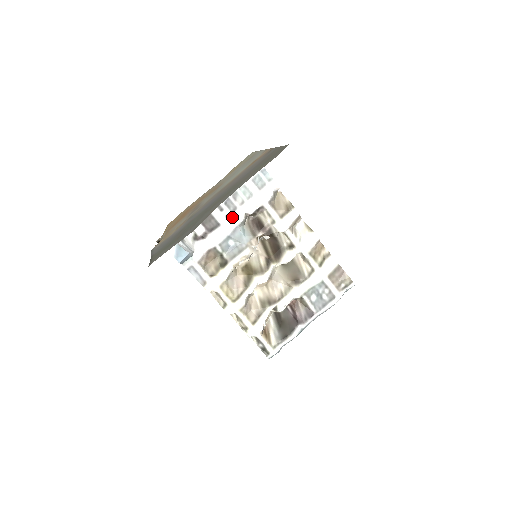
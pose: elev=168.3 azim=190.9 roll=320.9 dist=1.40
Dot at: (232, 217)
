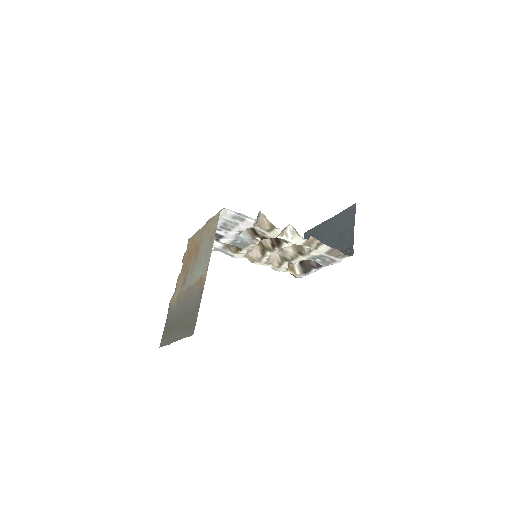
Dot at: (230, 233)
